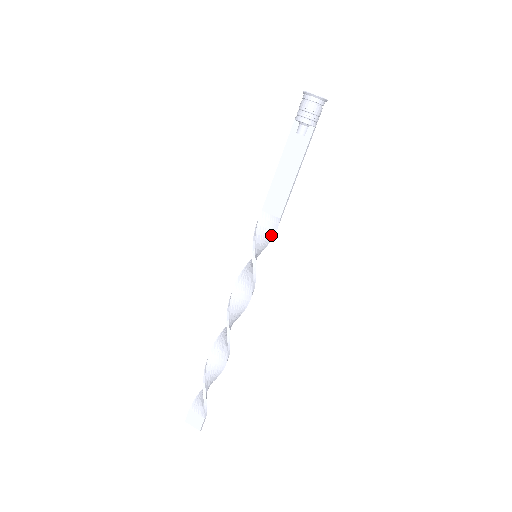
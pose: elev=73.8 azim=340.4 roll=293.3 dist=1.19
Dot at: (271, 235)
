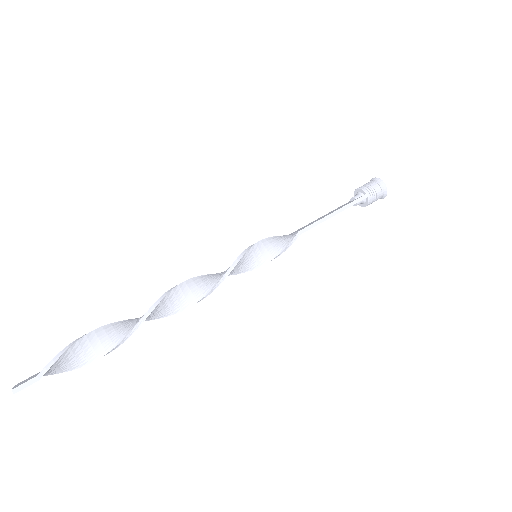
Dot at: (283, 247)
